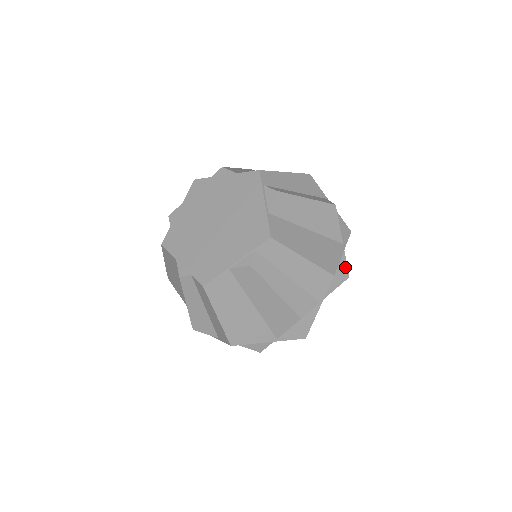
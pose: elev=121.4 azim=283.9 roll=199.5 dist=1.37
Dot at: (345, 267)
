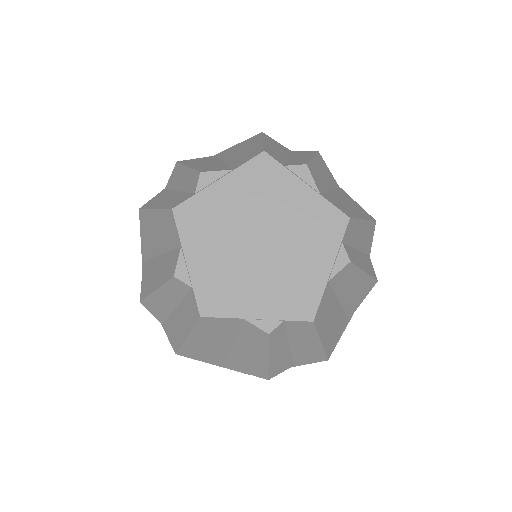
Dot at: occluded
